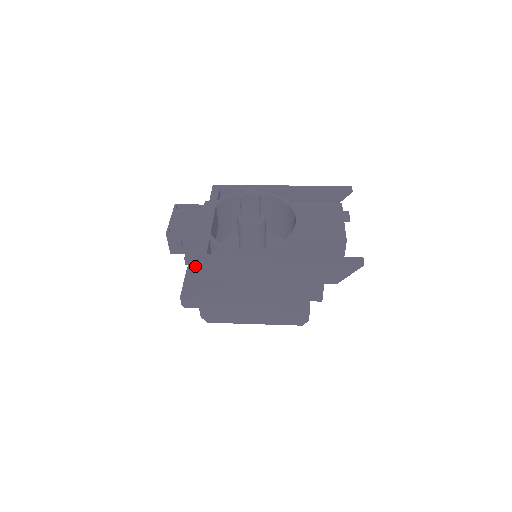
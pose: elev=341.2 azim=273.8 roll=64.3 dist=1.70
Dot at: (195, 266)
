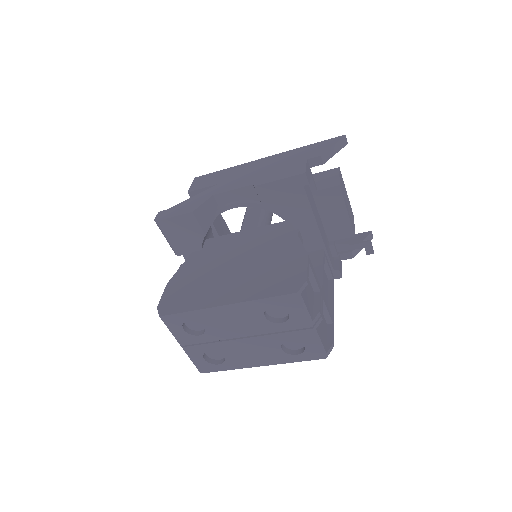
Dot at: occluded
